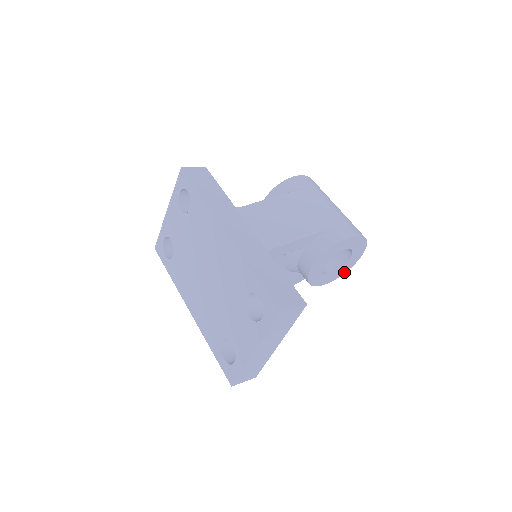
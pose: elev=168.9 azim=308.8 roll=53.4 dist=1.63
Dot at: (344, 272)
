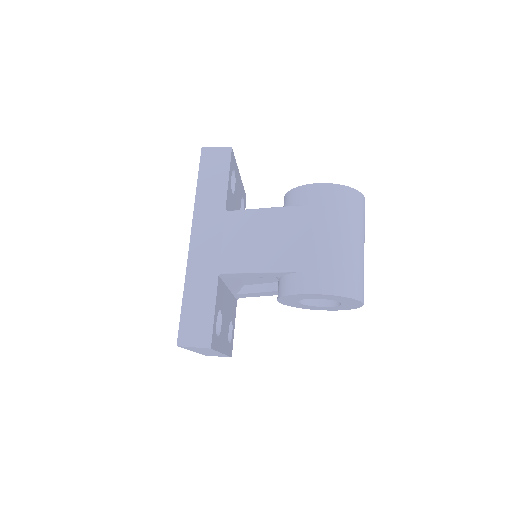
Dot at: (349, 308)
